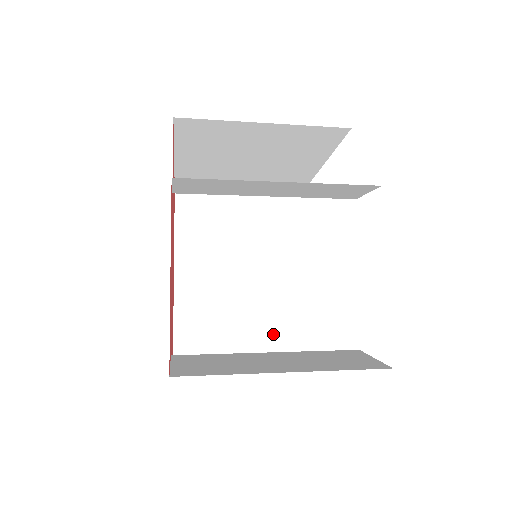
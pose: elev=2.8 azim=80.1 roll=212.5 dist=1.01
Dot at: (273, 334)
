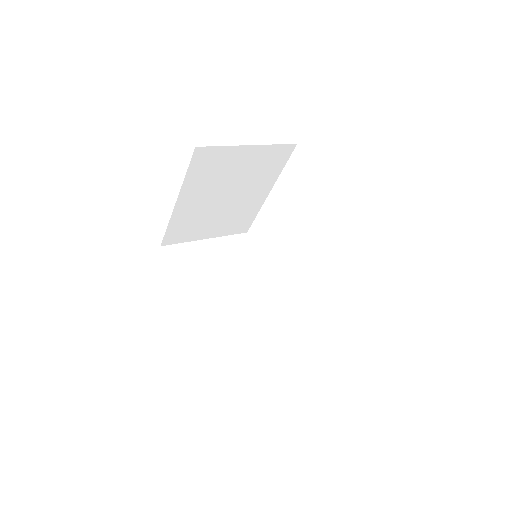
Dot at: (230, 227)
